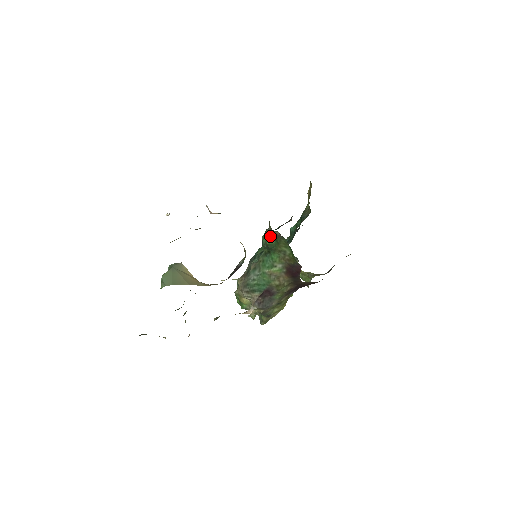
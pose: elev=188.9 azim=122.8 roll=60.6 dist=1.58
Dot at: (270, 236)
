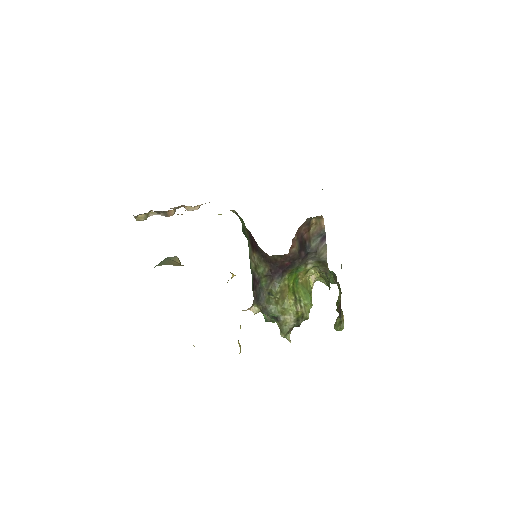
Dot at: occluded
